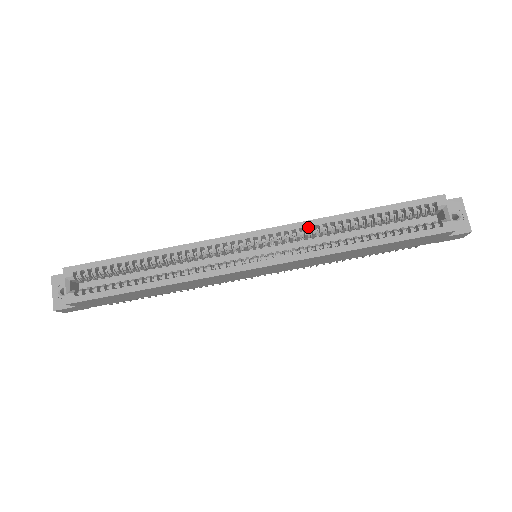
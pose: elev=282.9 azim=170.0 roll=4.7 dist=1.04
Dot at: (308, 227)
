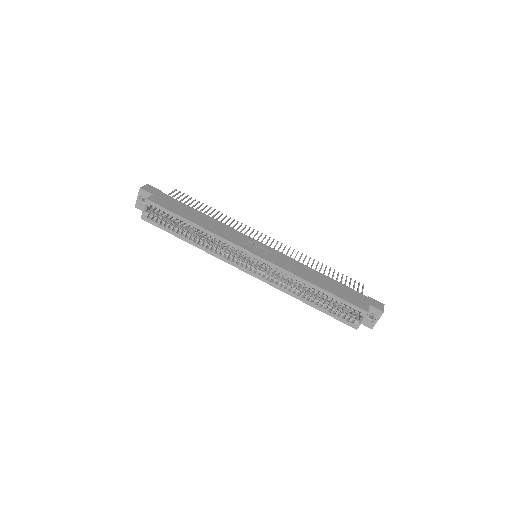
Dot at: (287, 273)
